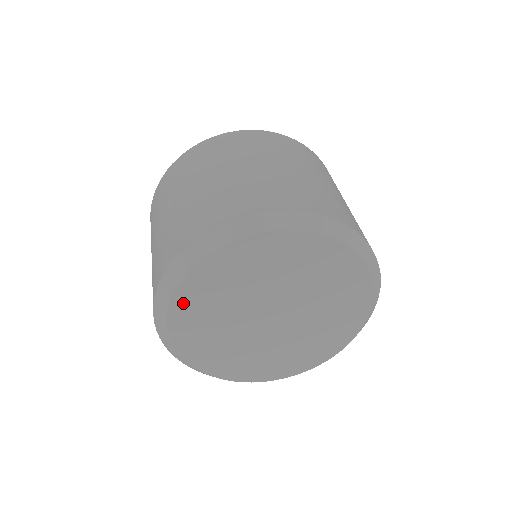
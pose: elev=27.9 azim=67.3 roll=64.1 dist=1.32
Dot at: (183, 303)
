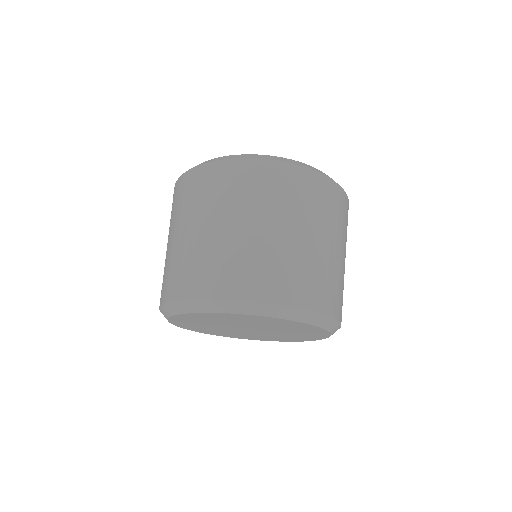
Dot at: (181, 324)
